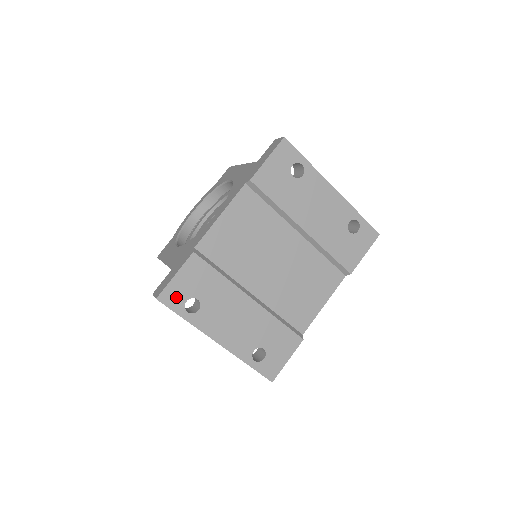
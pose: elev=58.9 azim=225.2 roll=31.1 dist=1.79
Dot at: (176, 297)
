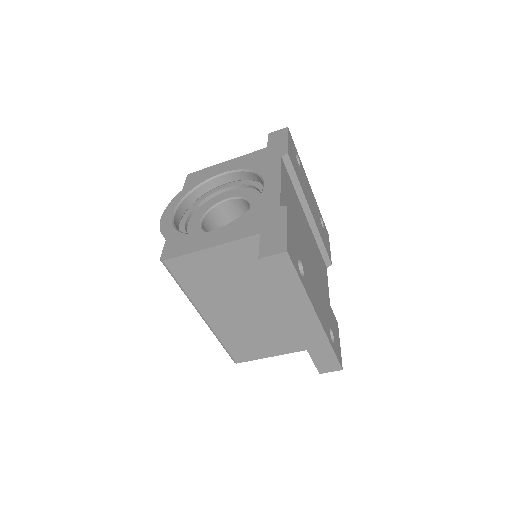
Dot at: (293, 254)
